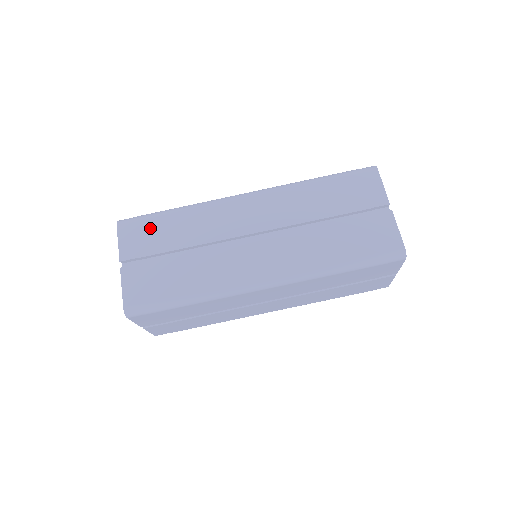
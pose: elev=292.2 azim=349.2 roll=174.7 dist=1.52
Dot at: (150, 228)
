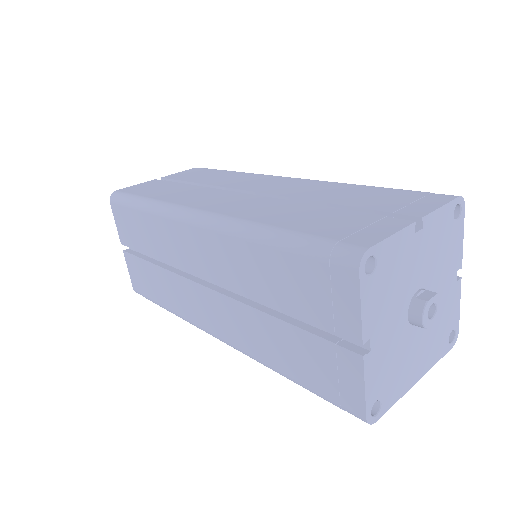
Dot at: (206, 172)
